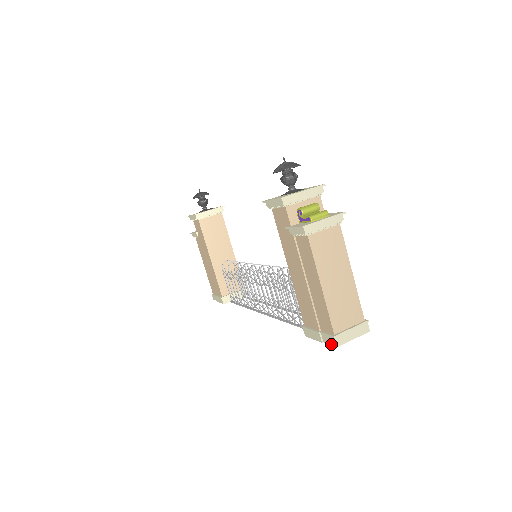
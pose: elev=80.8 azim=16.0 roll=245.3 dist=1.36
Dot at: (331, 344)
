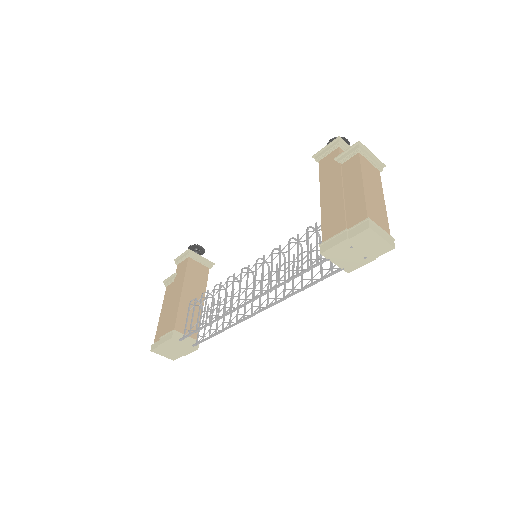
Dot at: (361, 231)
